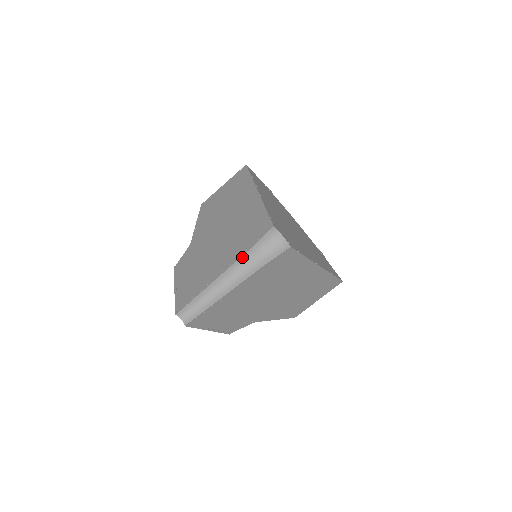
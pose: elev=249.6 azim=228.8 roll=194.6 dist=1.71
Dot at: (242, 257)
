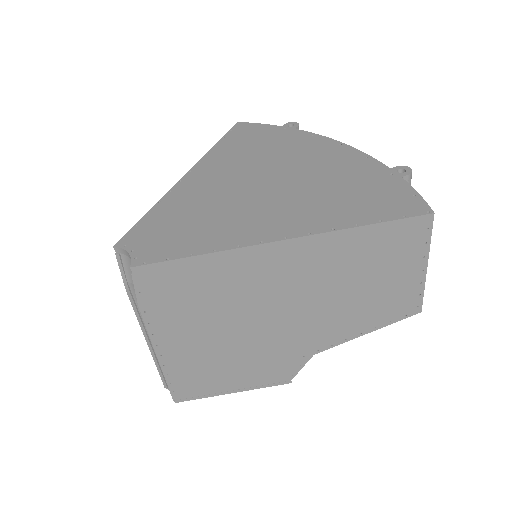
Dot at: (132, 303)
